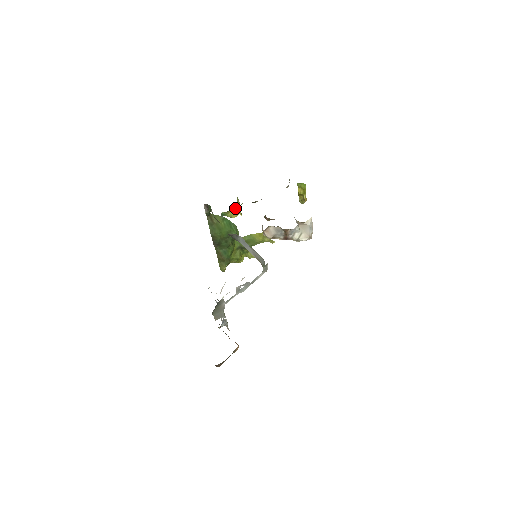
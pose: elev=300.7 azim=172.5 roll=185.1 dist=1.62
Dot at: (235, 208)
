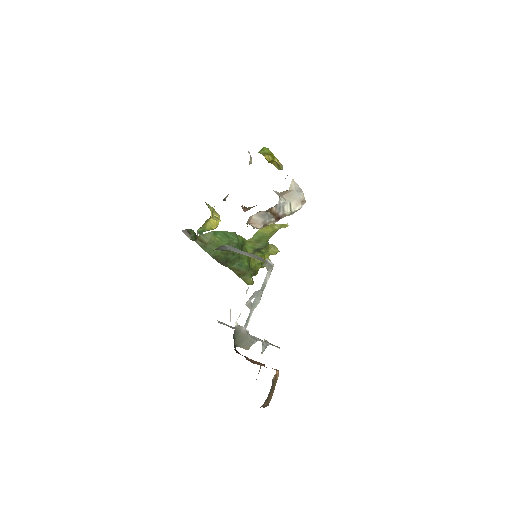
Dot at: (210, 217)
